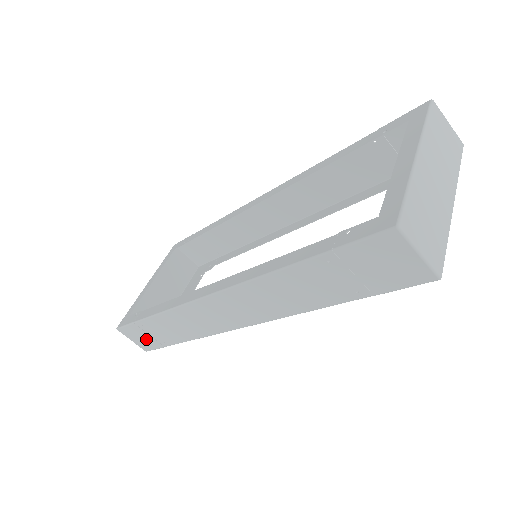
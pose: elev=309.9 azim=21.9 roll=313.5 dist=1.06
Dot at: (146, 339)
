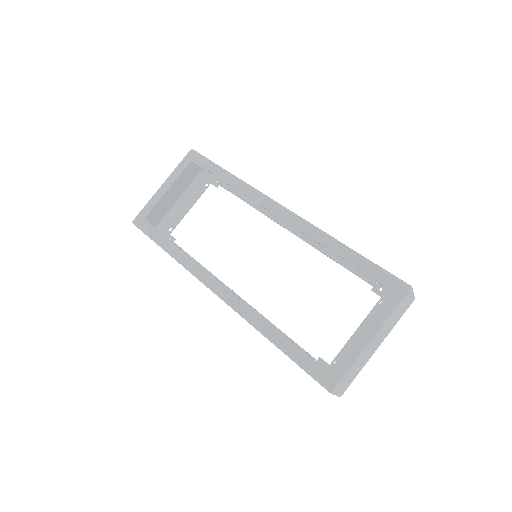
Dot at: occluded
